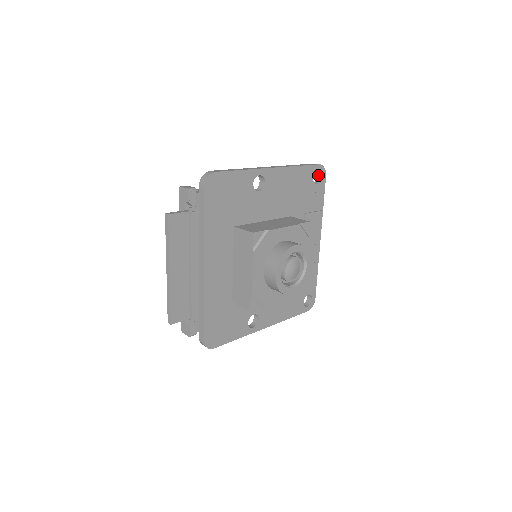
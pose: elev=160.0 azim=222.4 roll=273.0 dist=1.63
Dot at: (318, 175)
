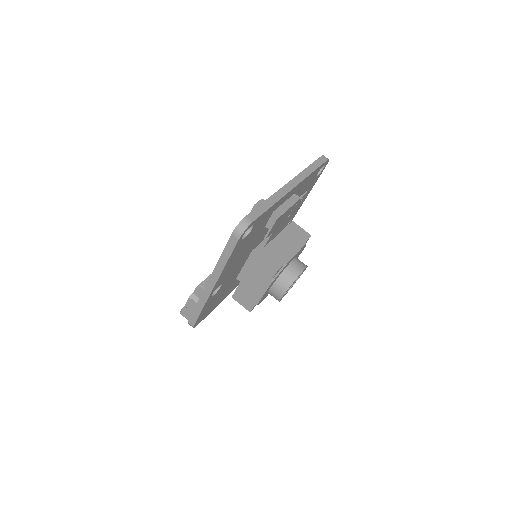
Dot at: occluded
